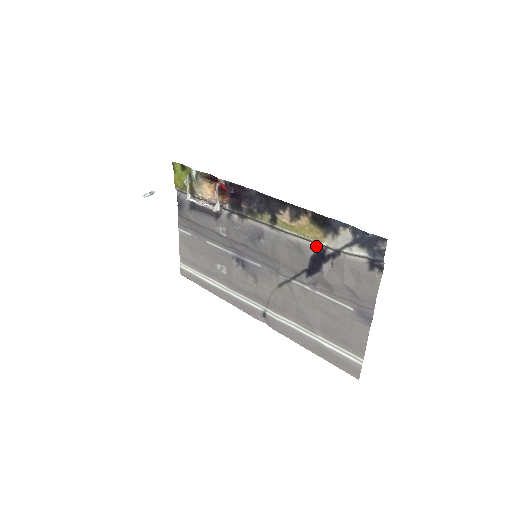
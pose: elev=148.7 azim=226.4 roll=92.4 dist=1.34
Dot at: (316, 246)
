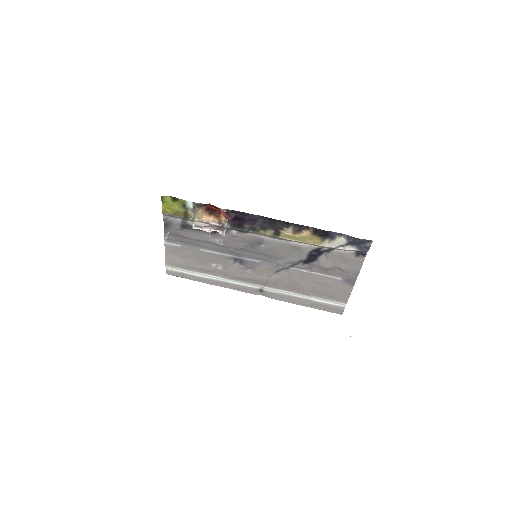
Dot at: (313, 246)
